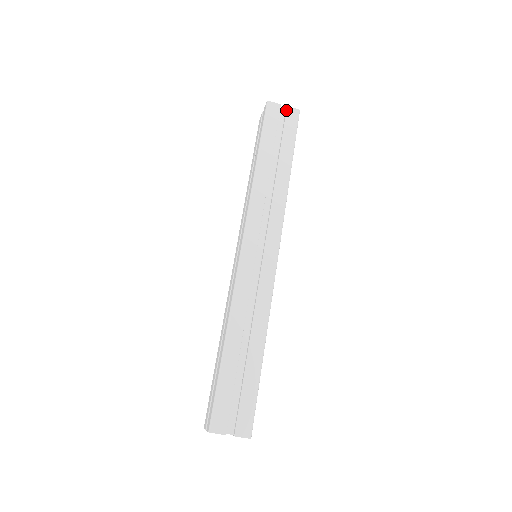
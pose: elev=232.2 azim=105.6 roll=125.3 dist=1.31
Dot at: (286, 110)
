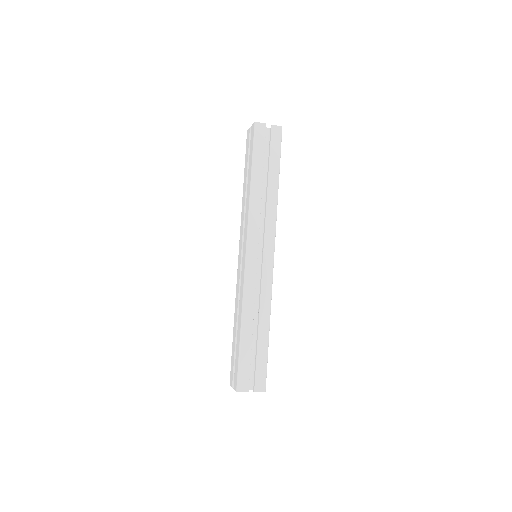
Dot at: (271, 129)
